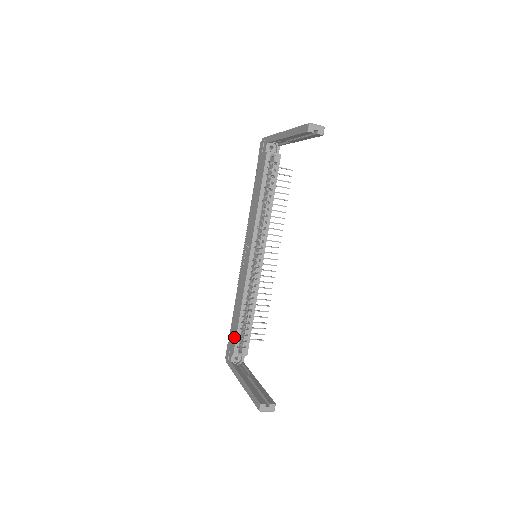
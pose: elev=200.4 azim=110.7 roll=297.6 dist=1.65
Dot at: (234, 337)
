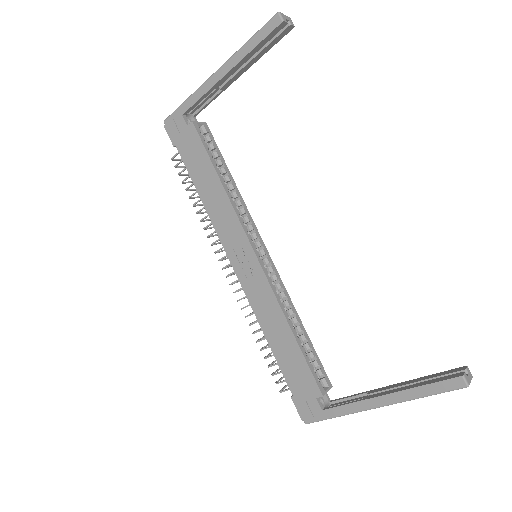
Dot at: (304, 373)
